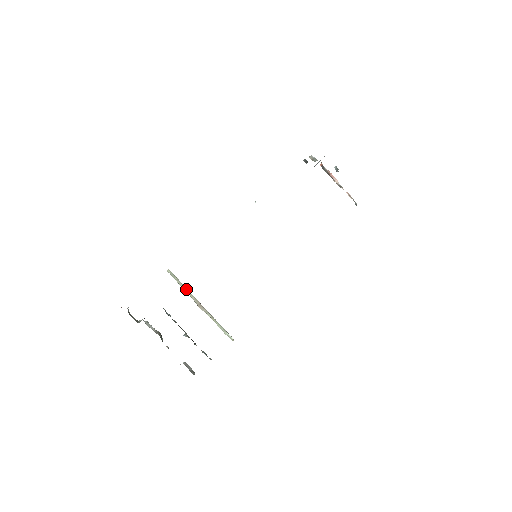
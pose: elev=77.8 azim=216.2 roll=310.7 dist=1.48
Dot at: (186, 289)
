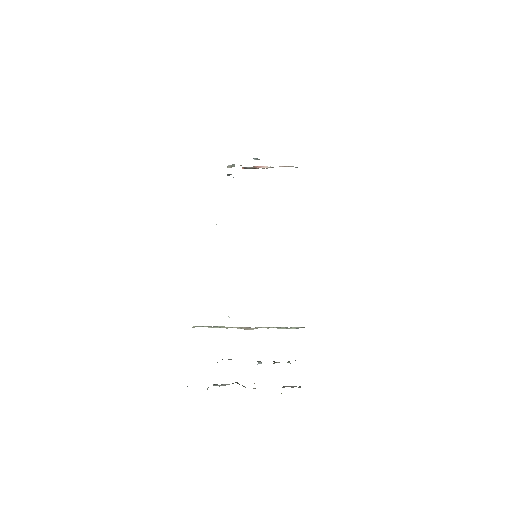
Dot at: (223, 327)
